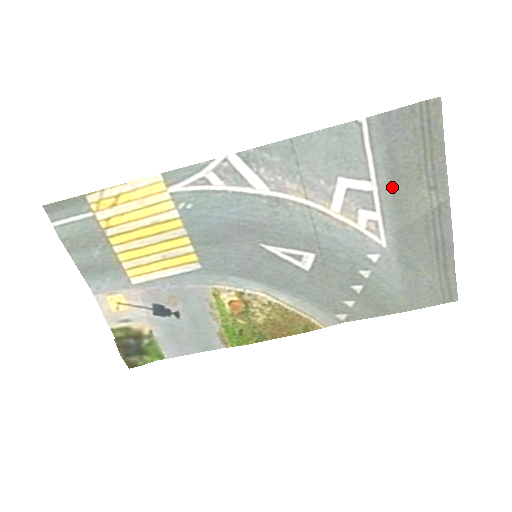
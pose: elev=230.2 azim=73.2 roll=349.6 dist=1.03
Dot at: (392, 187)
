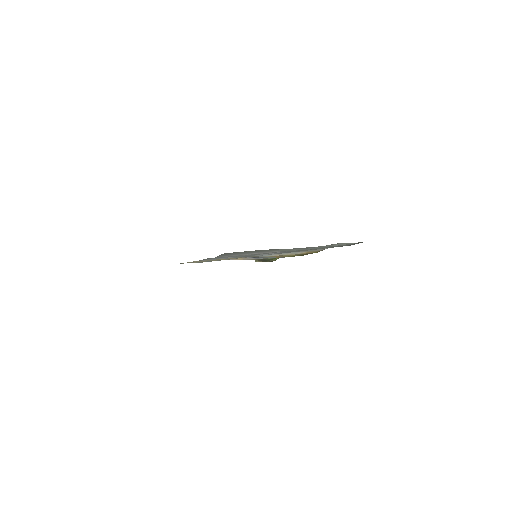
Dot at: occluded
